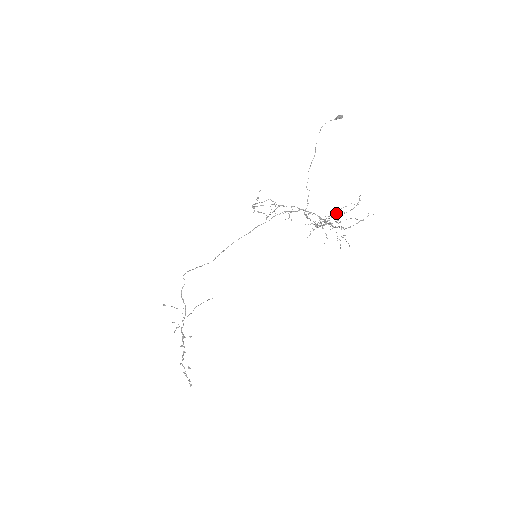
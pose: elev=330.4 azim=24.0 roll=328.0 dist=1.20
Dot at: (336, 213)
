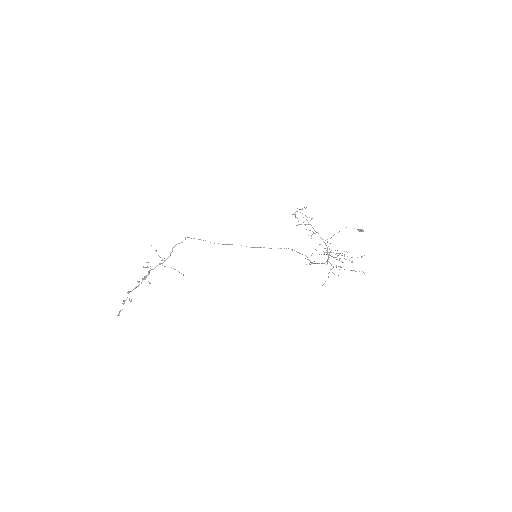
Dot at: occluded
